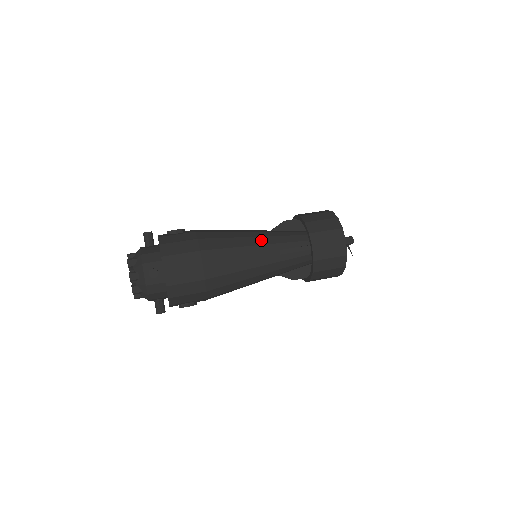
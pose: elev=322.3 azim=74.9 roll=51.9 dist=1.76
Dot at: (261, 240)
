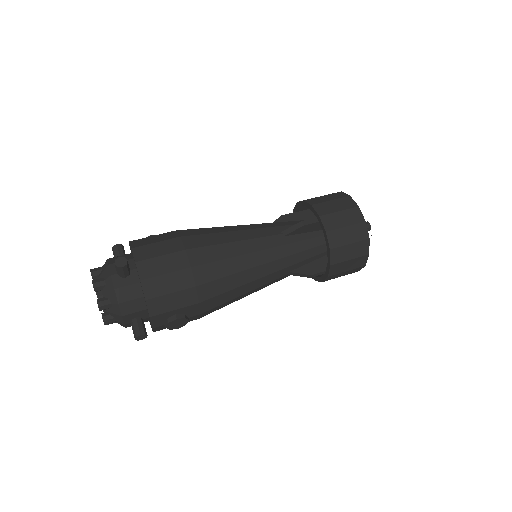
Dot at: (256, 226)
